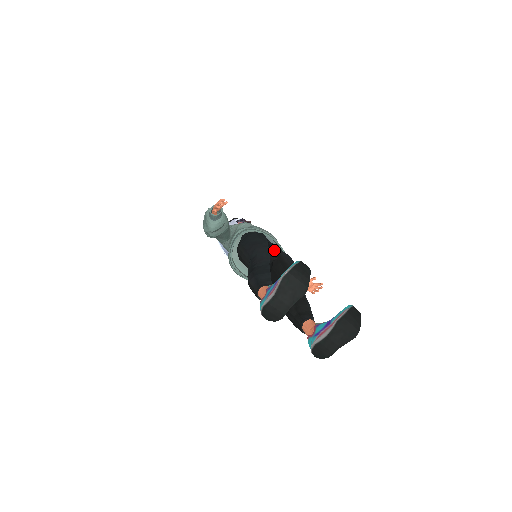
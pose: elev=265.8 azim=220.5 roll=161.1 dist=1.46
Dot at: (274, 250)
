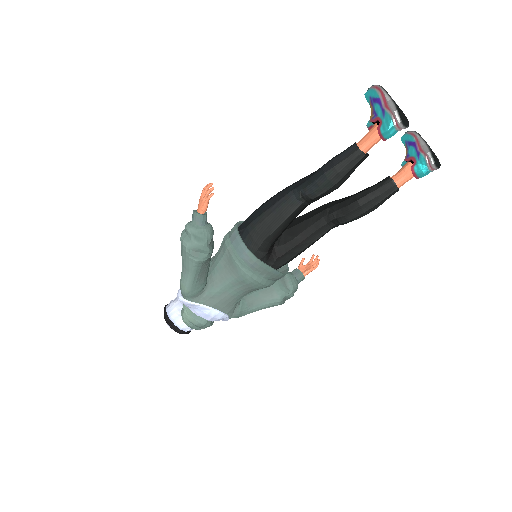
Dot at: occluded
